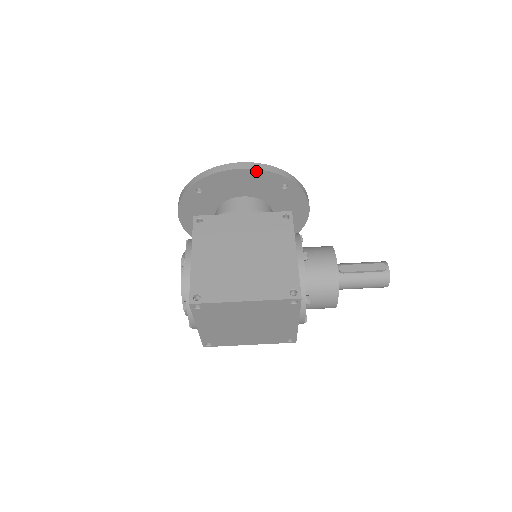
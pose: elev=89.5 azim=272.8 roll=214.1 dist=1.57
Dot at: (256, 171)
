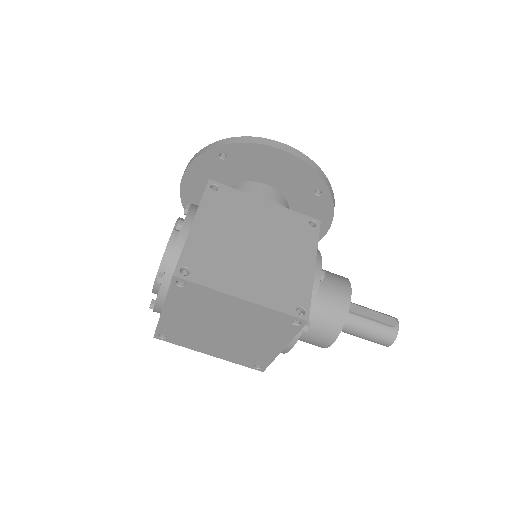
Dot at: (298, 161)
